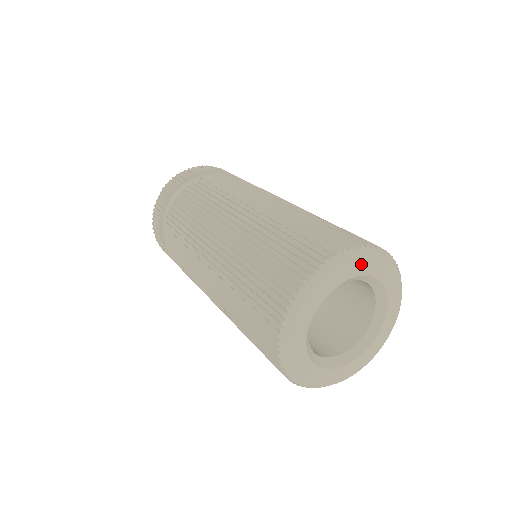
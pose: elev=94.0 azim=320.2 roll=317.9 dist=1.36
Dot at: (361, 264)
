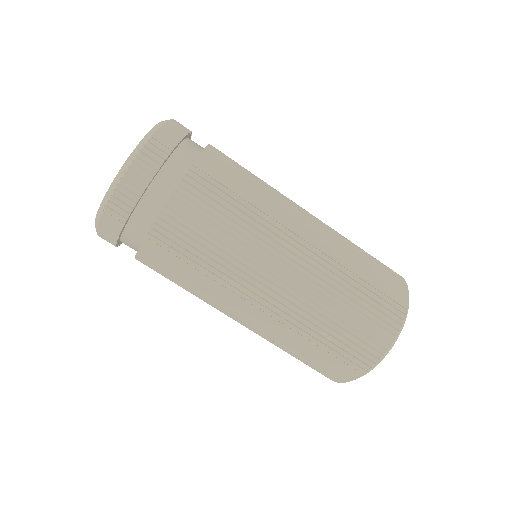
Dot at: occluded
